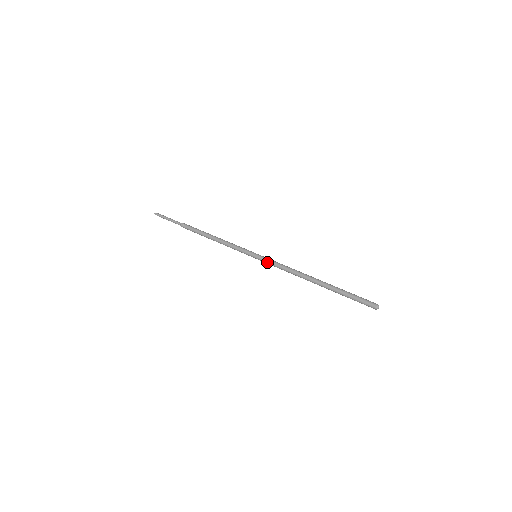
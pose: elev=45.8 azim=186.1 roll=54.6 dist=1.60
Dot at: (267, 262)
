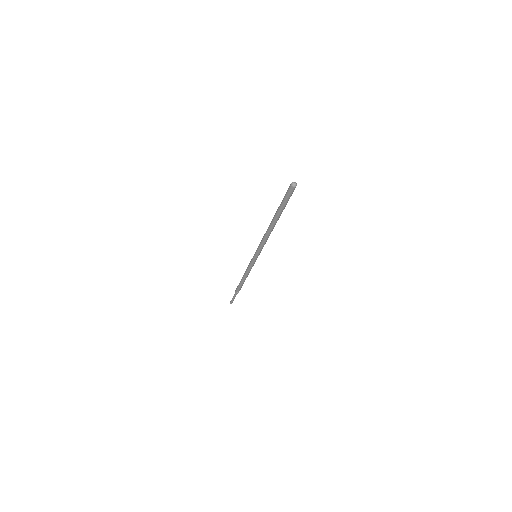
Dot at: (257, 251)
